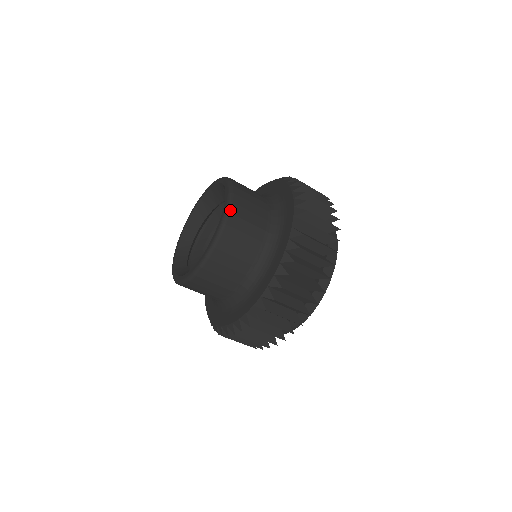
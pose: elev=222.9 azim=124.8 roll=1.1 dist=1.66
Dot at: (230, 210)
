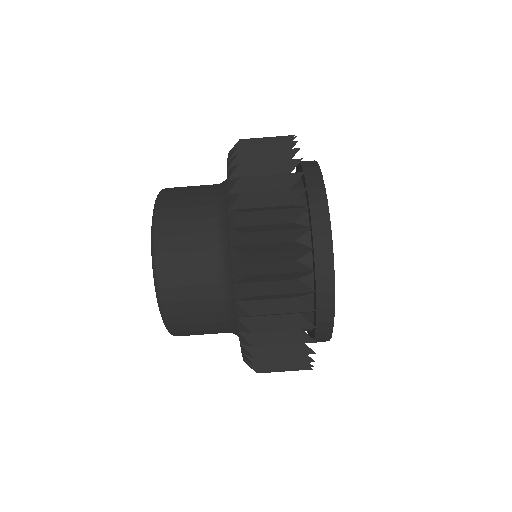
Dot at: occluded
